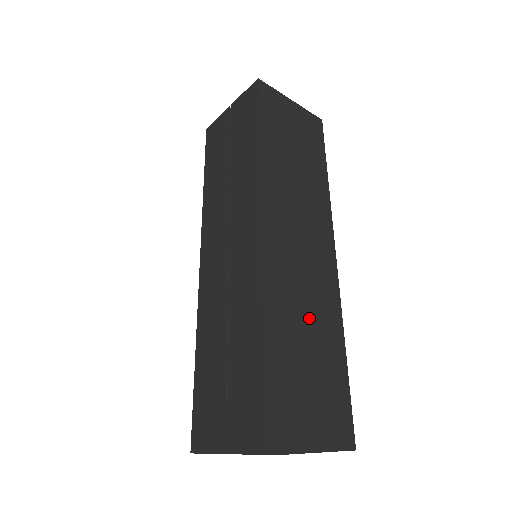
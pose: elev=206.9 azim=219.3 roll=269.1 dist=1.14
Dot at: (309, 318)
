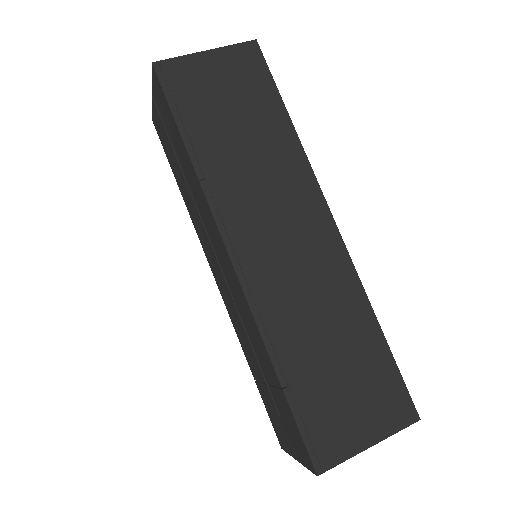
Dot at: (323, 321)
